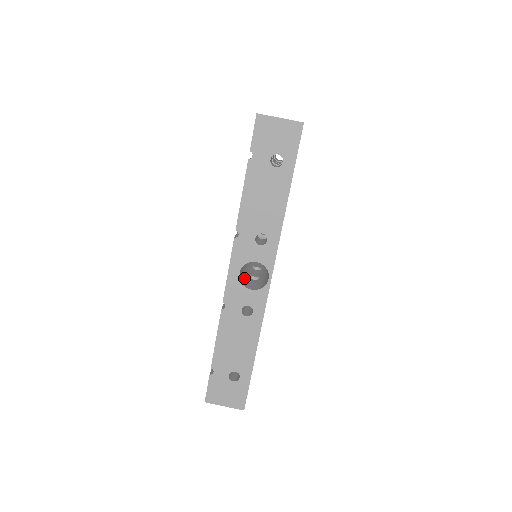
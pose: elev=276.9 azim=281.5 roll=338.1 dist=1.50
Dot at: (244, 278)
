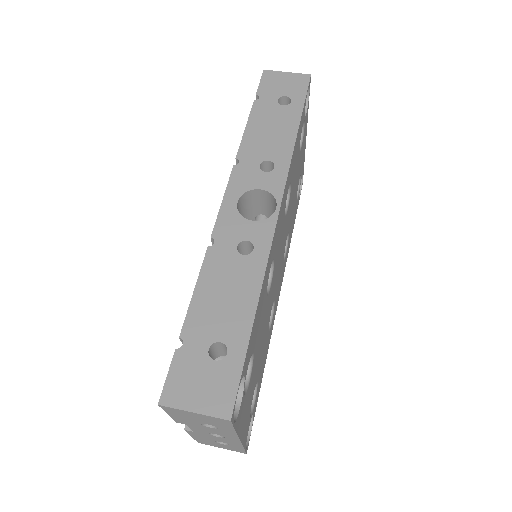
Dot at: occluded
